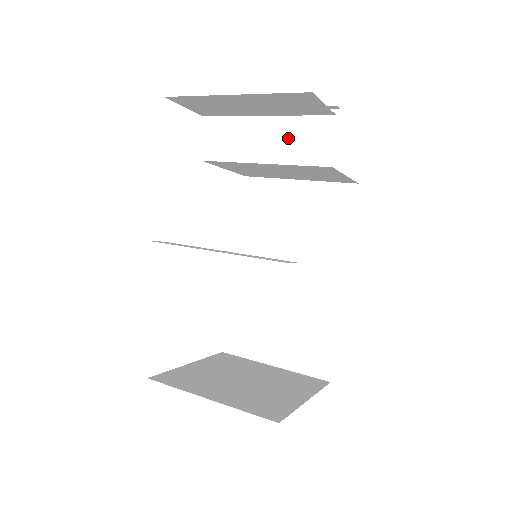
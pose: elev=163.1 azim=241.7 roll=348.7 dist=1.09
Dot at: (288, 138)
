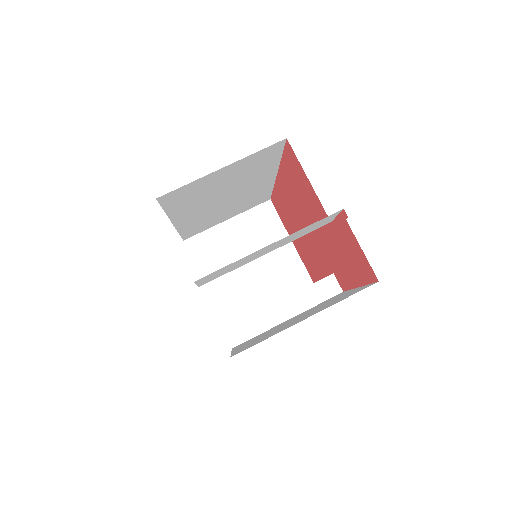
Dot at: occluded
